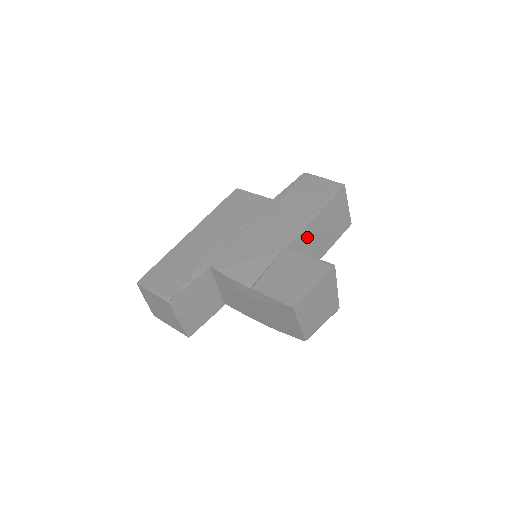
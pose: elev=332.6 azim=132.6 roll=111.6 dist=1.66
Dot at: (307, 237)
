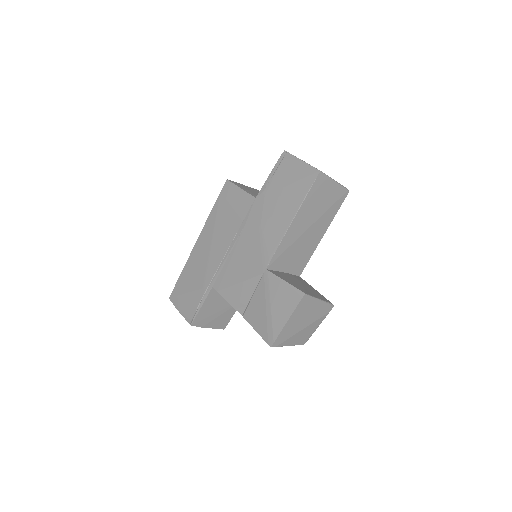
Dot at: (290, 244)
